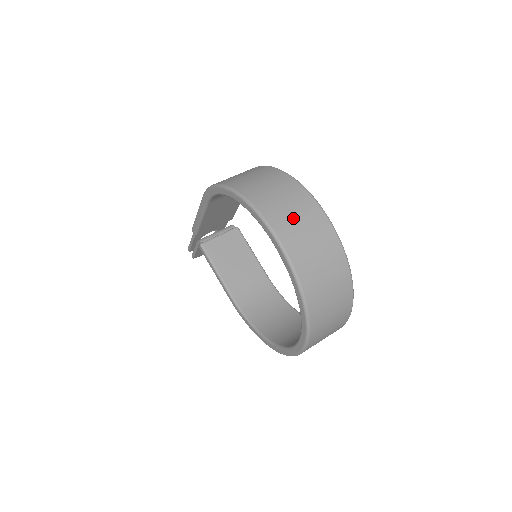
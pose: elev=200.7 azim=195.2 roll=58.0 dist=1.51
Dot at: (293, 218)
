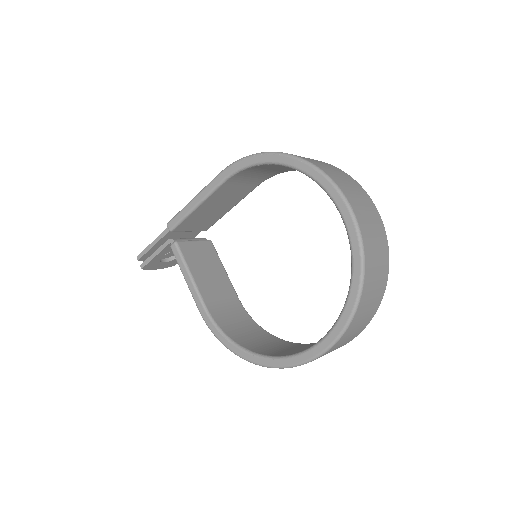
Dot at: (354, 192)
